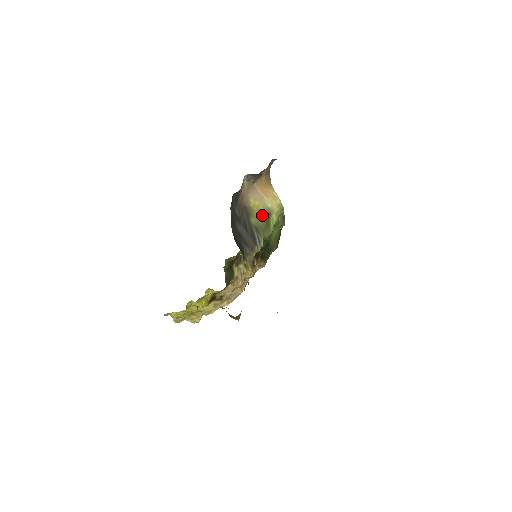
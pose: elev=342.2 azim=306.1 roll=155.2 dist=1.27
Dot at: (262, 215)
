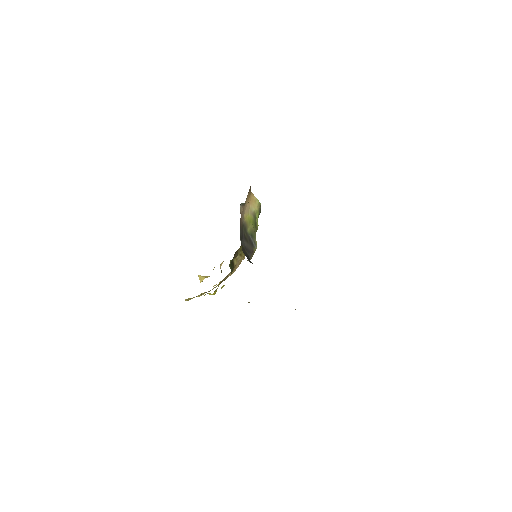
Dot at: (251, 221)
